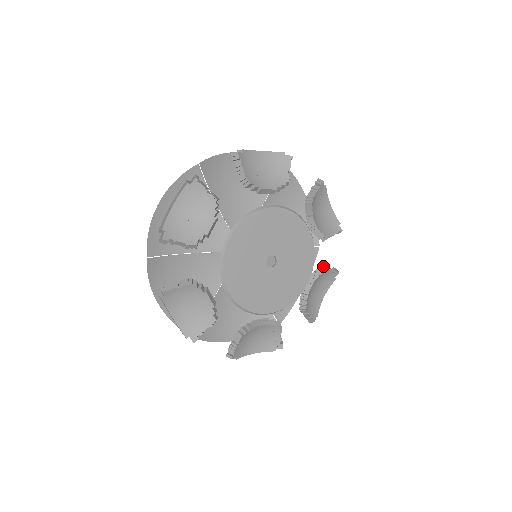
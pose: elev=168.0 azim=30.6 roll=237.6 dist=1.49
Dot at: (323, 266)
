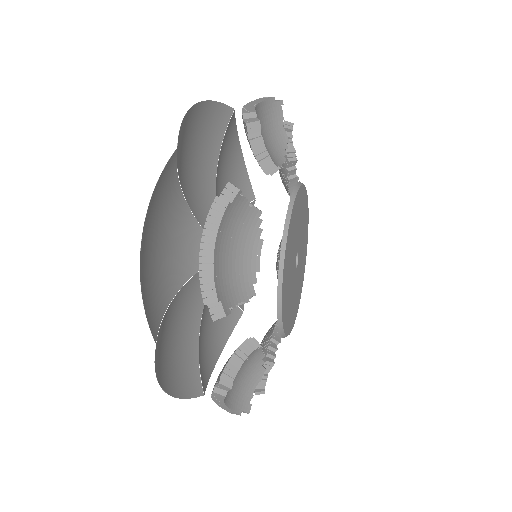
Dot at: occluded
